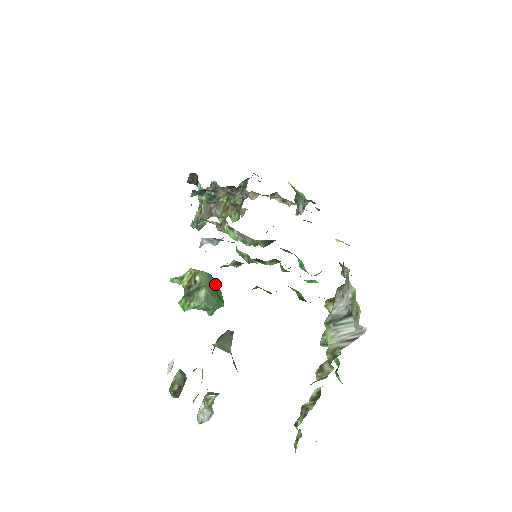
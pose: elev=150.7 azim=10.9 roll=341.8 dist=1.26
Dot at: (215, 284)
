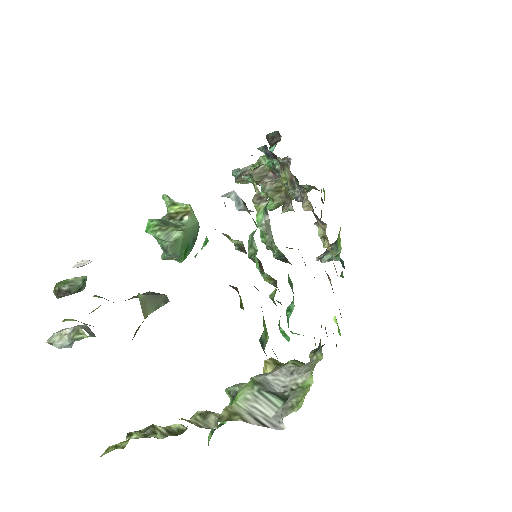
Dot at: (194, 238)
